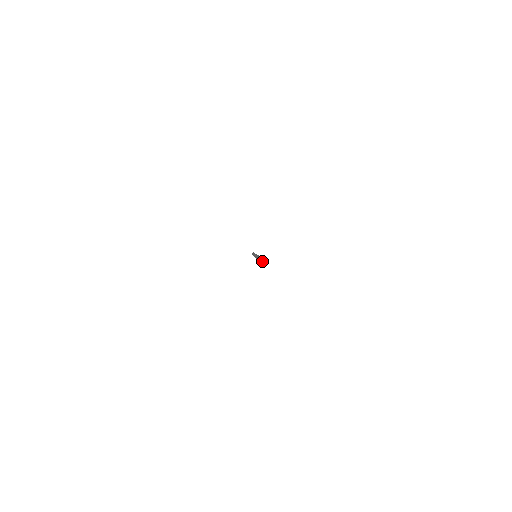
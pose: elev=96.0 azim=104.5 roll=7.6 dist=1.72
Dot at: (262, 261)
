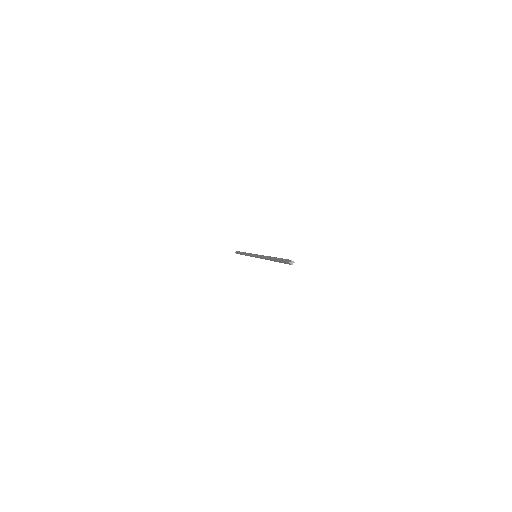
Dot at: (292, 263)
